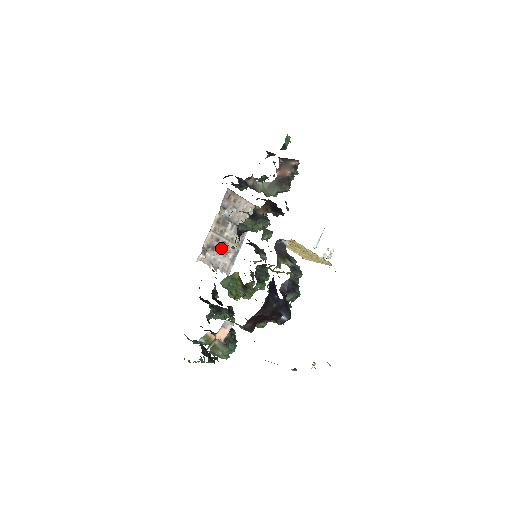
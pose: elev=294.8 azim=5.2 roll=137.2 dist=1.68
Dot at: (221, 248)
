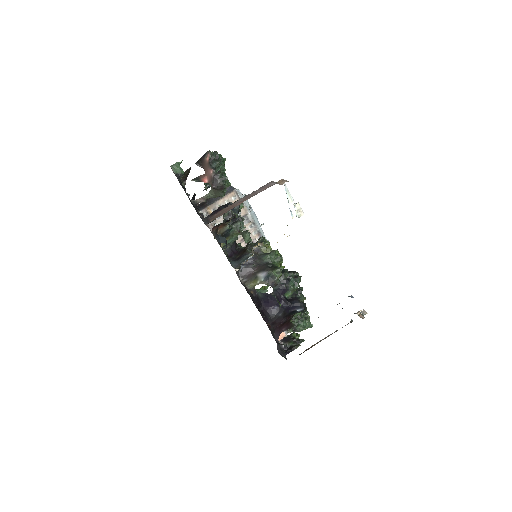
Dot at: (244, 245)
